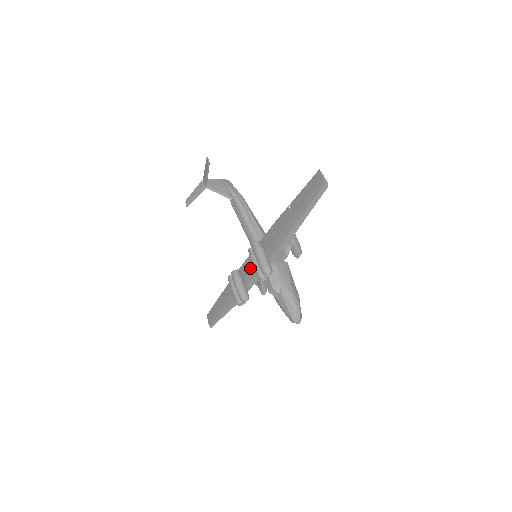
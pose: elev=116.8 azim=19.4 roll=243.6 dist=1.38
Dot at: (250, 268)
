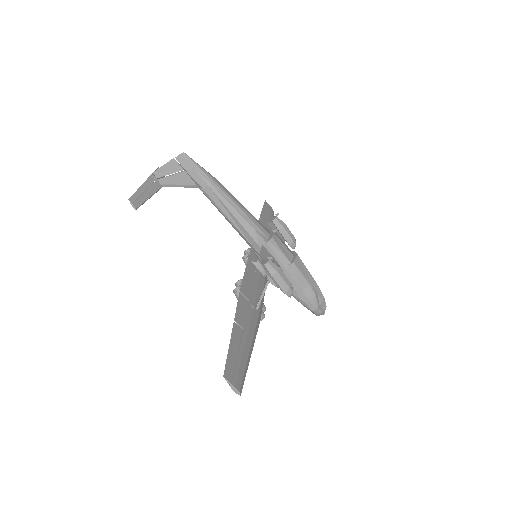
Dot at: occluded
